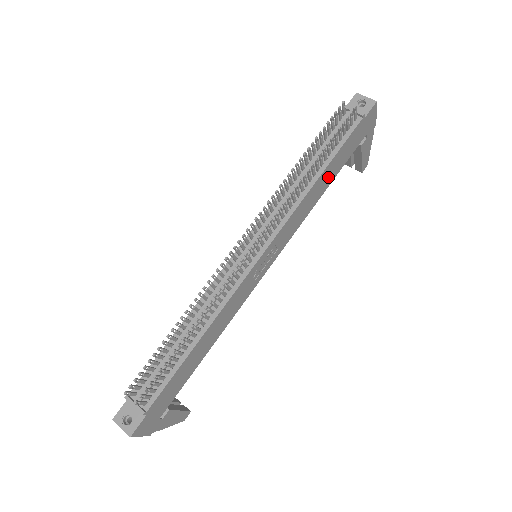
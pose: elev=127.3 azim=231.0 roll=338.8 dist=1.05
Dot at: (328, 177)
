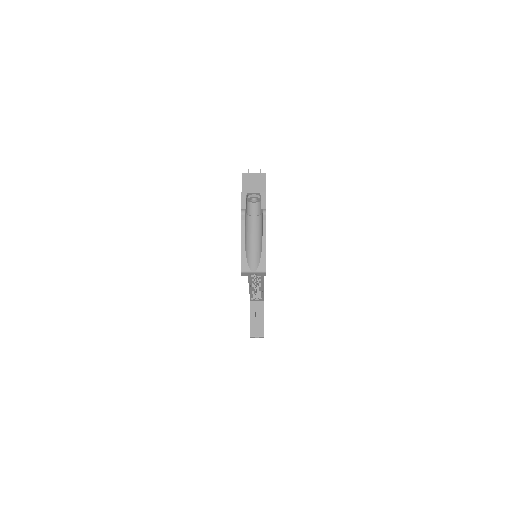
Dot at: occluded
